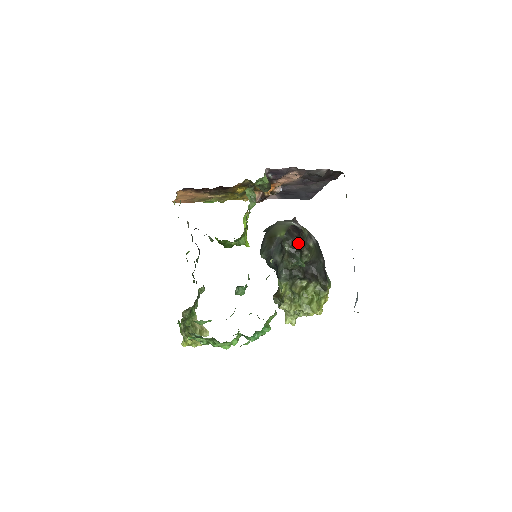
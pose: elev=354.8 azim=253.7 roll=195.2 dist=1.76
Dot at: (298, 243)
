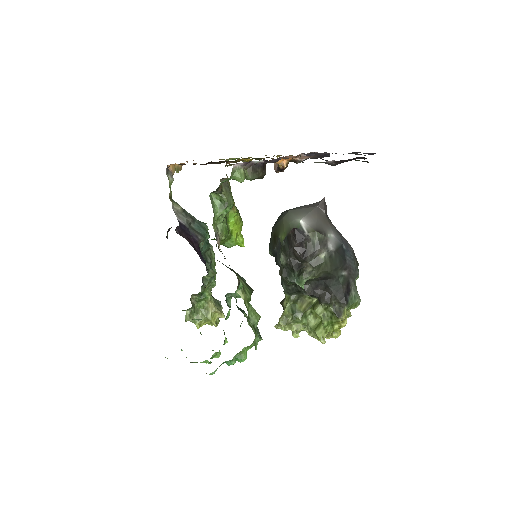
Dot at: (297, 256)
